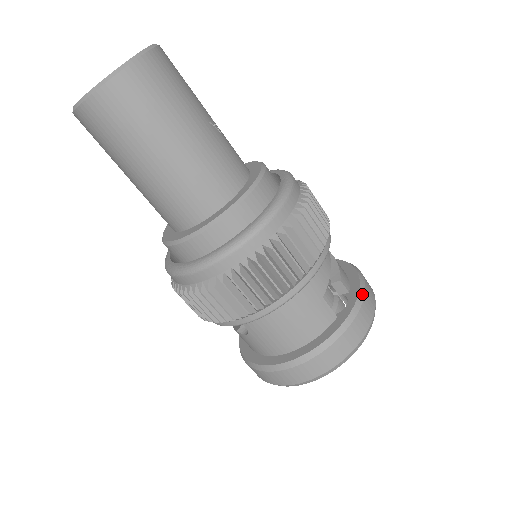
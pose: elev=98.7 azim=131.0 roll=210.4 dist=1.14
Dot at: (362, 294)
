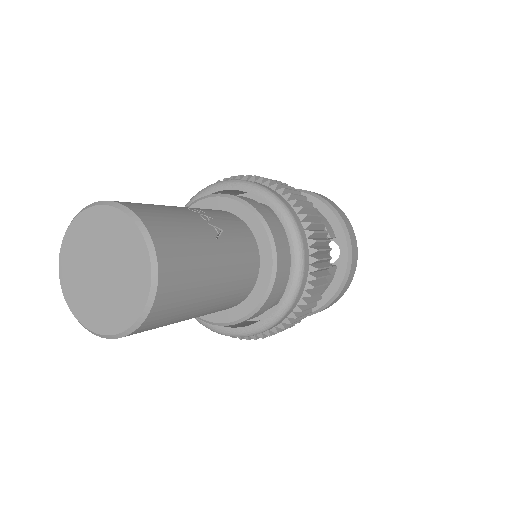
Dot at: (348, 237)
